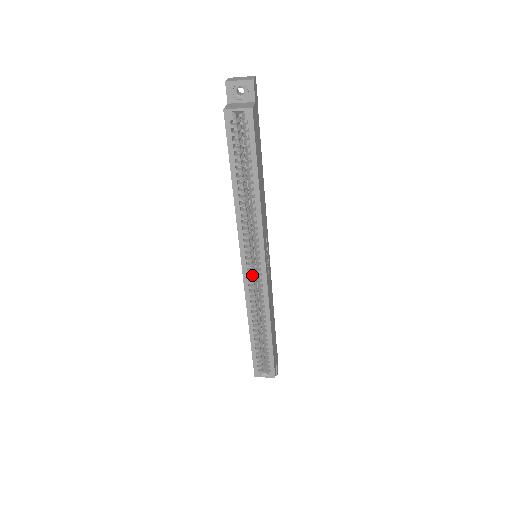
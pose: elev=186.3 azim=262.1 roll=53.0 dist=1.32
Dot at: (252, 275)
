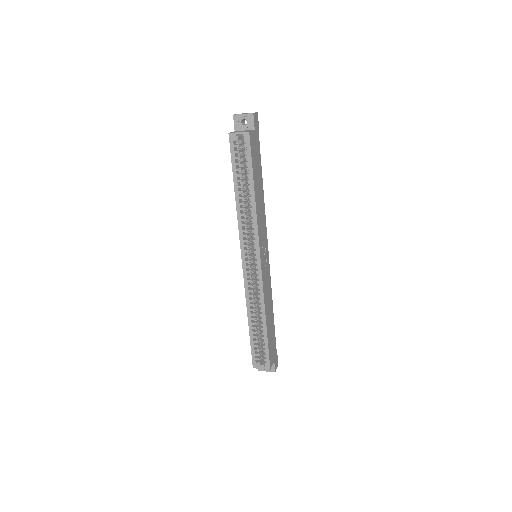
Dot at: (250, 270)
